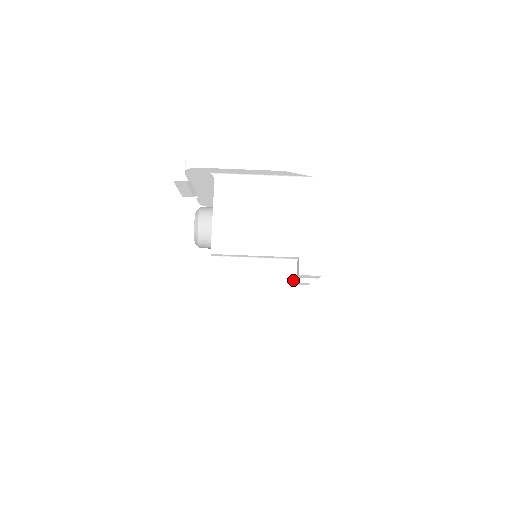
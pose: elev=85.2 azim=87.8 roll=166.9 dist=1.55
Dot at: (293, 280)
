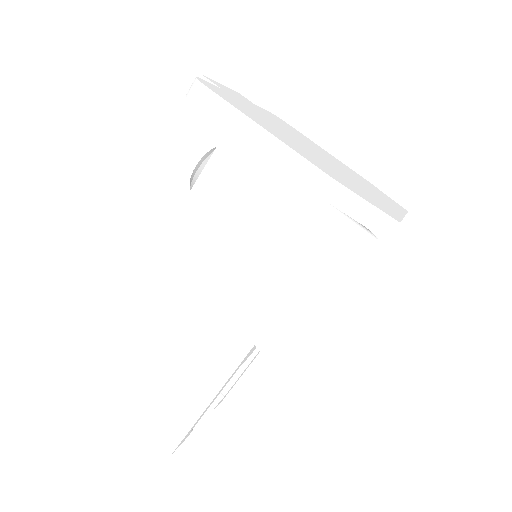
Dot at: (254, 336)
